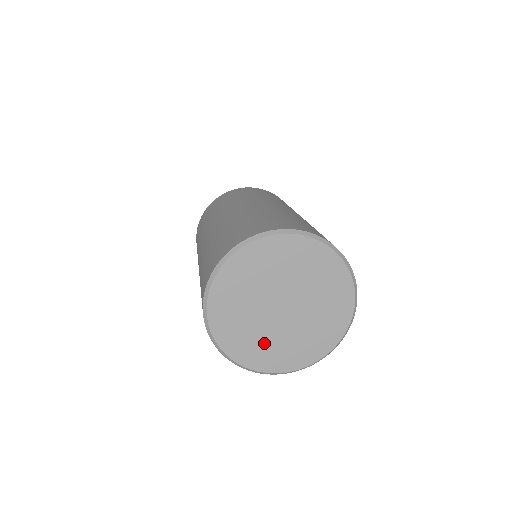
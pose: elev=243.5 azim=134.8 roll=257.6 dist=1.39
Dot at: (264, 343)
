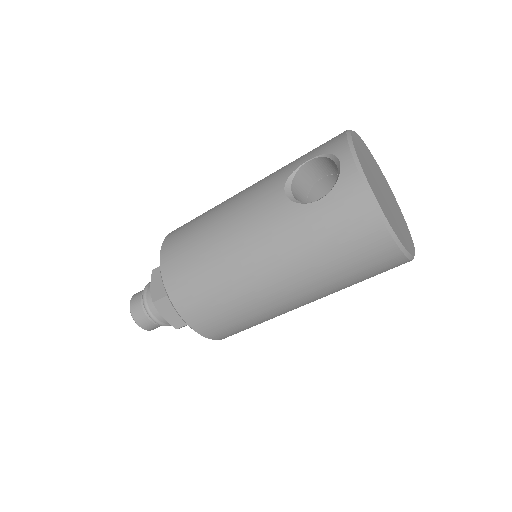
Dot at: (374, 183)
